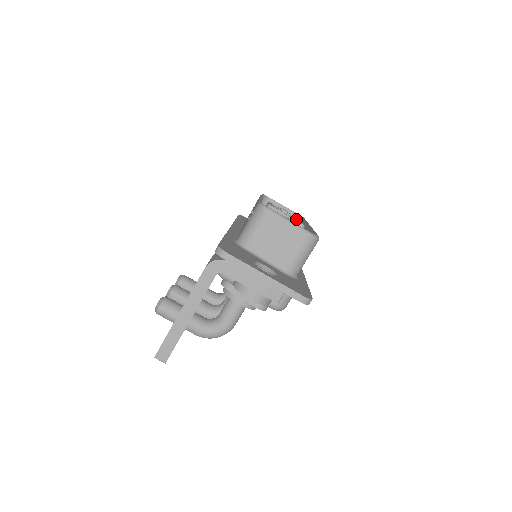
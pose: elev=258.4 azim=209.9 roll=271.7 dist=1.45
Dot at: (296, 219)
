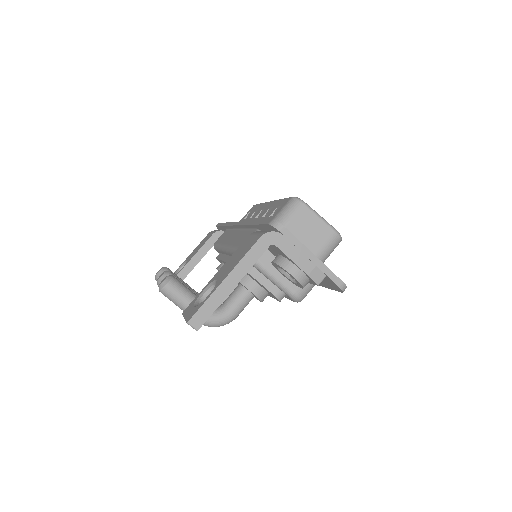
Dot at: occluded
